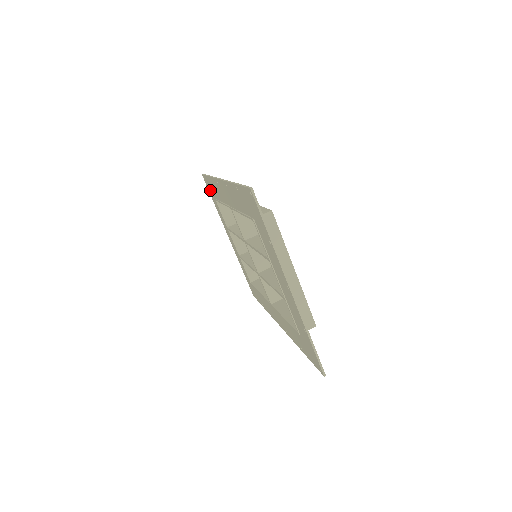
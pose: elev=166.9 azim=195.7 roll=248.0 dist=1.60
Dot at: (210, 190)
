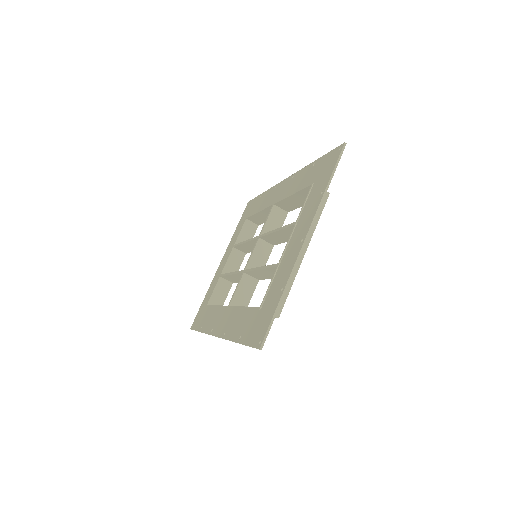
Dot at: (246, 212)
